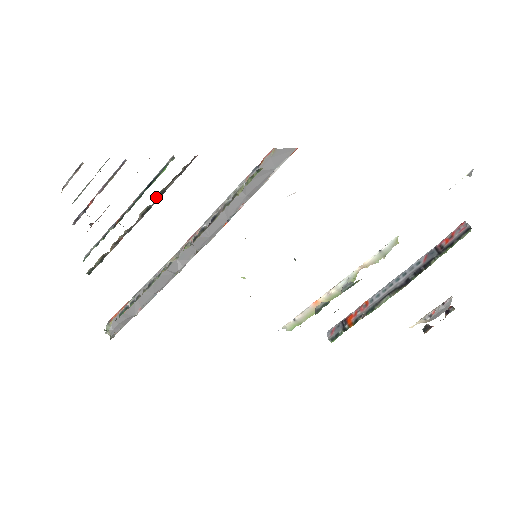
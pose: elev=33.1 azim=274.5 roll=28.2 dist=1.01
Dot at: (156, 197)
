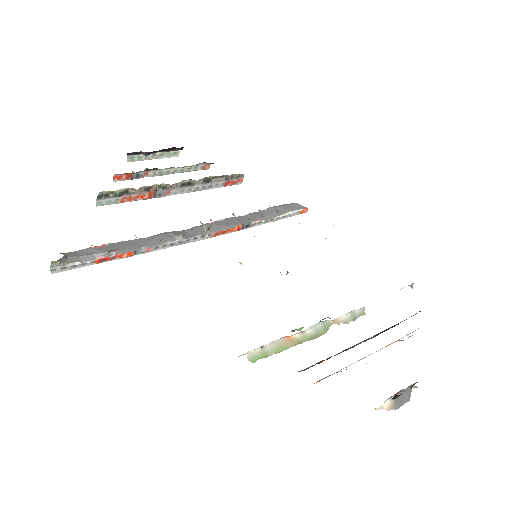
Dot at: (203, 179)
